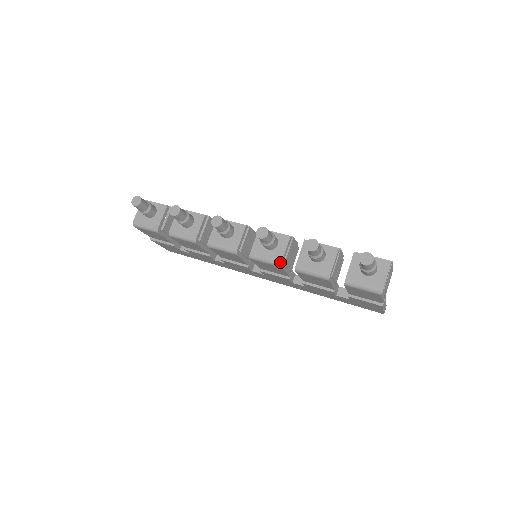
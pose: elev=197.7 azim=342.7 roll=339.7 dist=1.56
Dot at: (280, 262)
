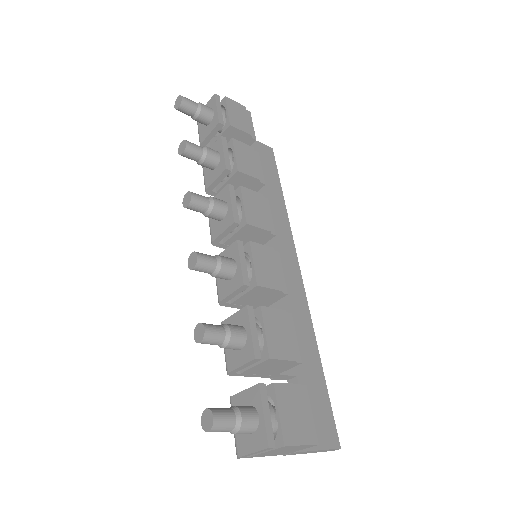
Dot at: (219, 300)
